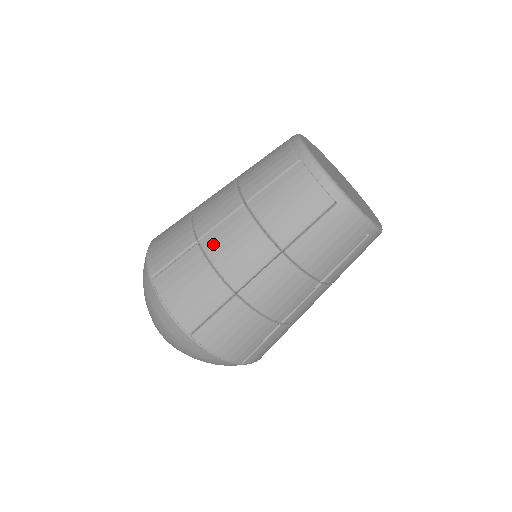
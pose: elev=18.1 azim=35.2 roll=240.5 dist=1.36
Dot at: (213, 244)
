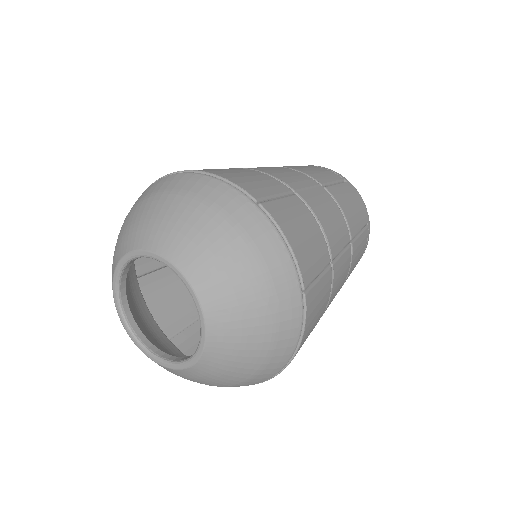
Dot at: (254, 168)
